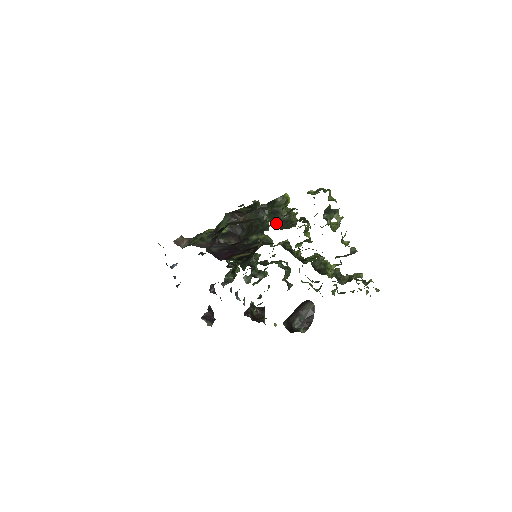
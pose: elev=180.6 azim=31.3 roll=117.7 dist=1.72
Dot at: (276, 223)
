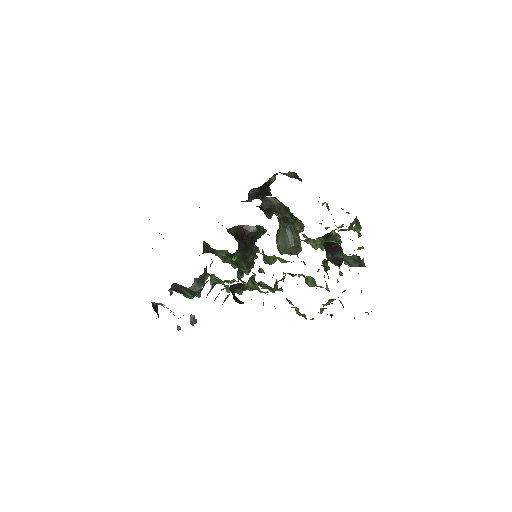
Dot at: (284, 242)
